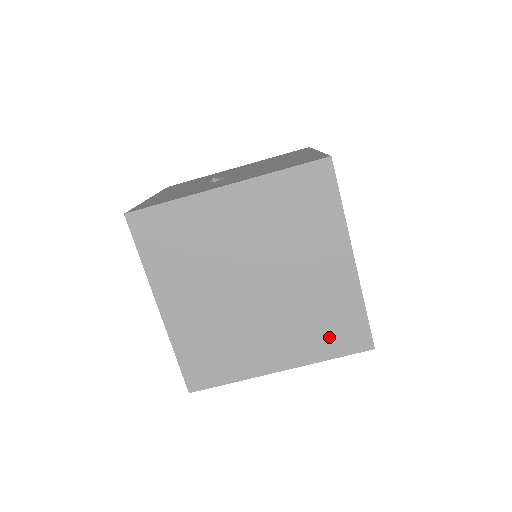
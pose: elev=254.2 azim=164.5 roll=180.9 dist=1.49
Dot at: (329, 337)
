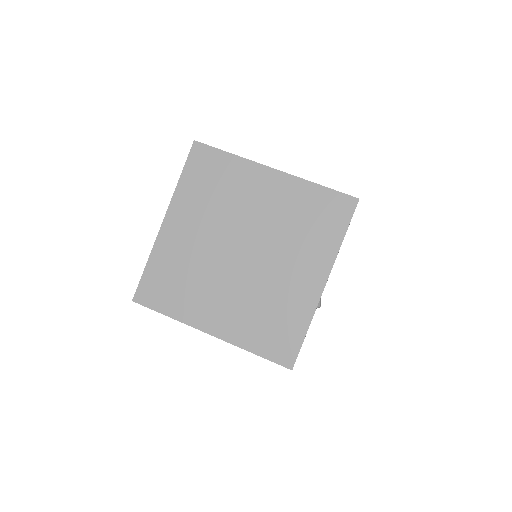
Dot at: (265, 334)
